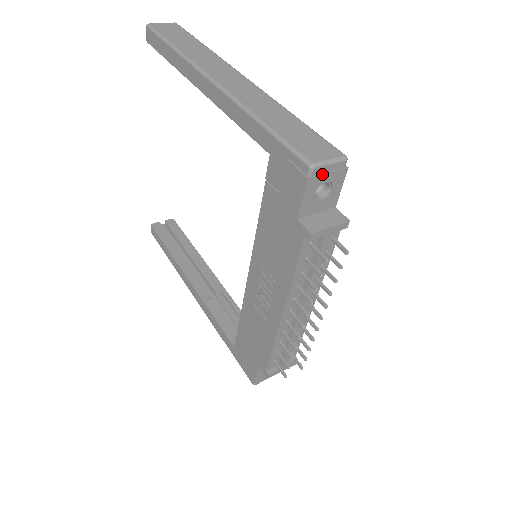
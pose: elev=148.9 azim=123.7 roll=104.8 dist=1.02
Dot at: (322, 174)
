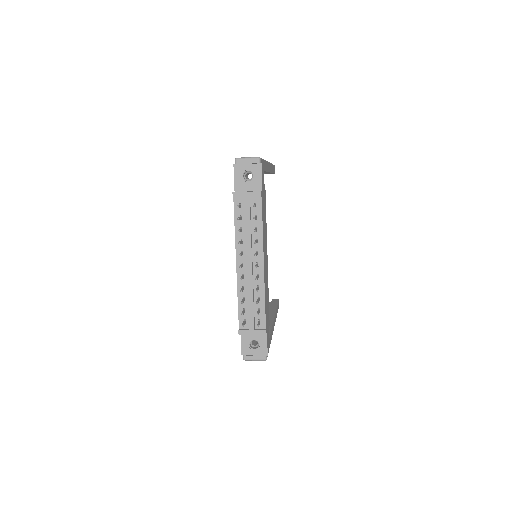
Dot at: (243, 164)
